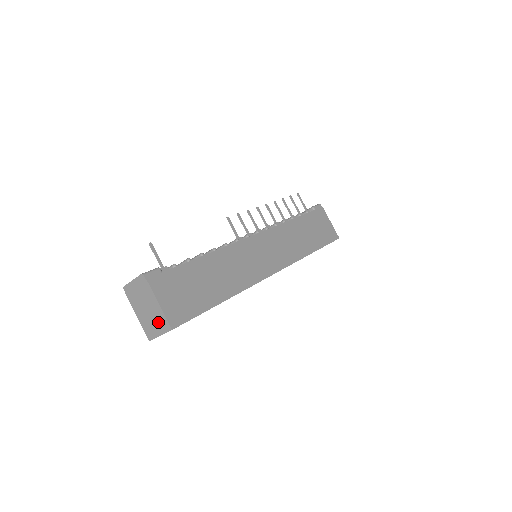
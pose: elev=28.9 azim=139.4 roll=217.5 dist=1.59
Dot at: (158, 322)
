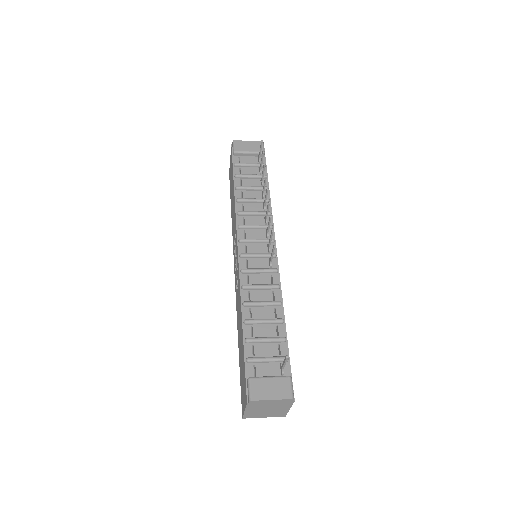
Dot at: (273, 414)
